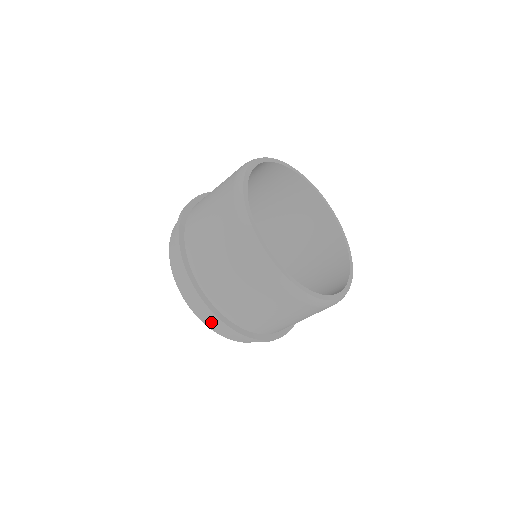
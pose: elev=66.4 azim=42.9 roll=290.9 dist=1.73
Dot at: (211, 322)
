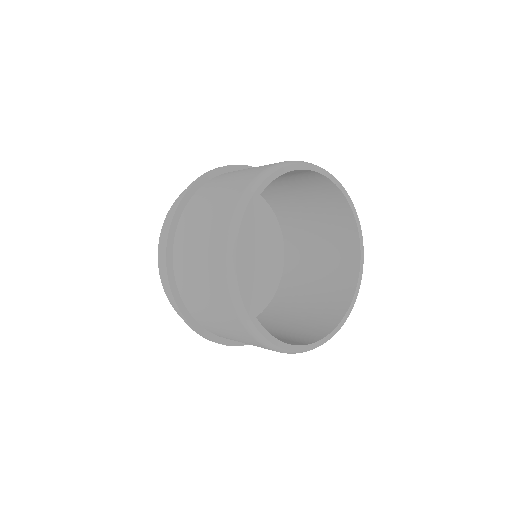
Dot at: occluded
